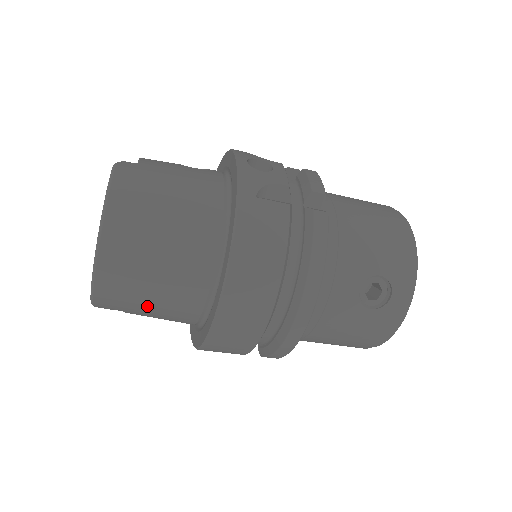
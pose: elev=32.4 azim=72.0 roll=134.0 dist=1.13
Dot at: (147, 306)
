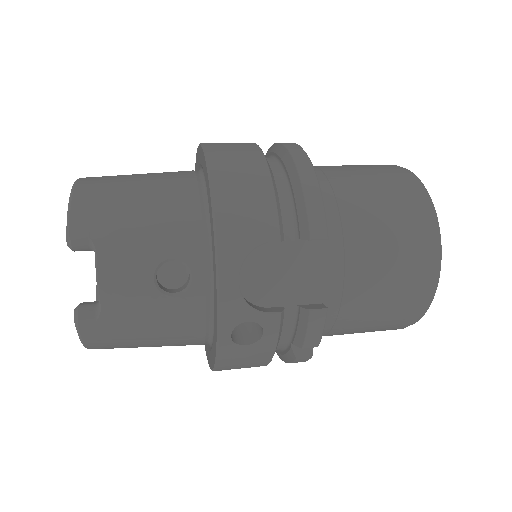
Dot at: occluded
